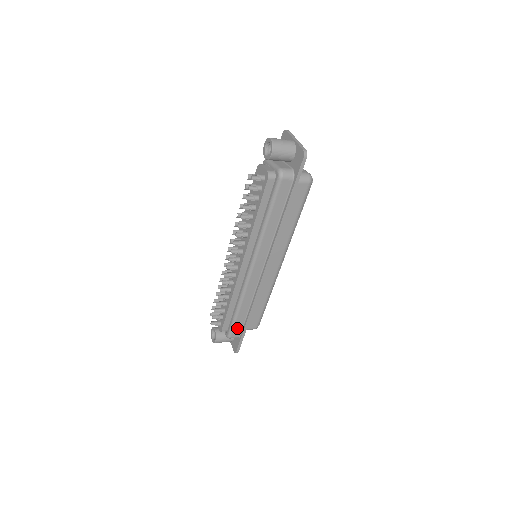
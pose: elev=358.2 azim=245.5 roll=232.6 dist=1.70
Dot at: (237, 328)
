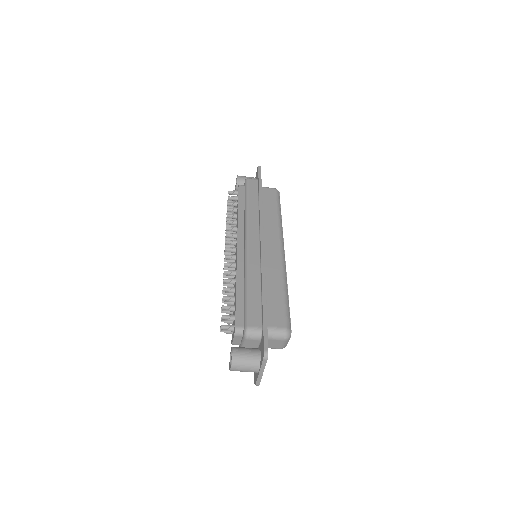
Dot at: (254, 313)
